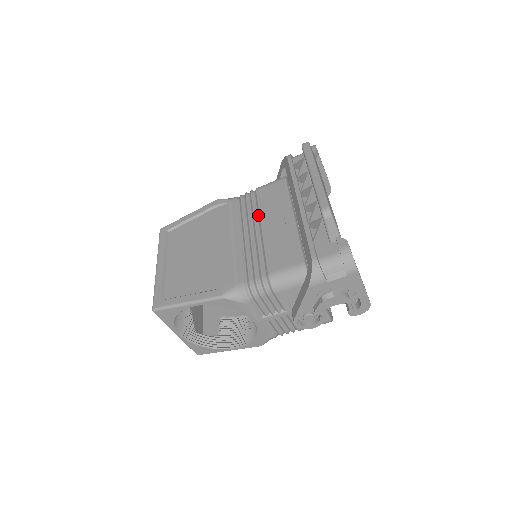
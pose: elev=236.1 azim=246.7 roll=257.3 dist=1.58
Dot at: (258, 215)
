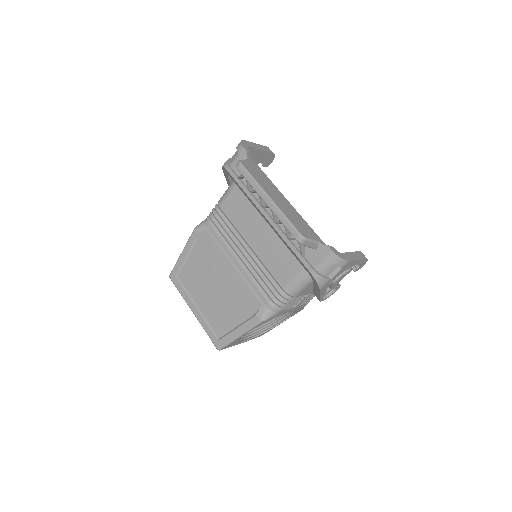
Dot at: (238, 233)
